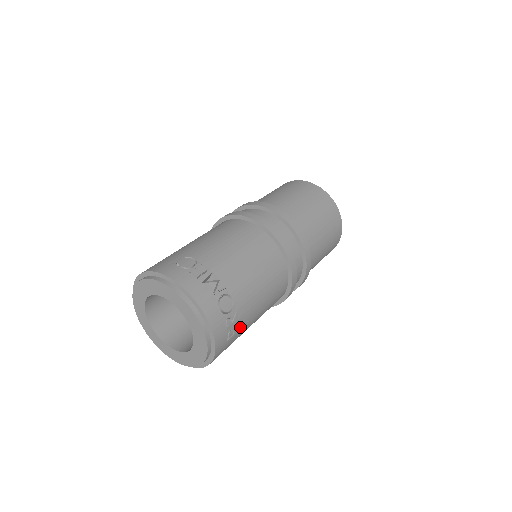
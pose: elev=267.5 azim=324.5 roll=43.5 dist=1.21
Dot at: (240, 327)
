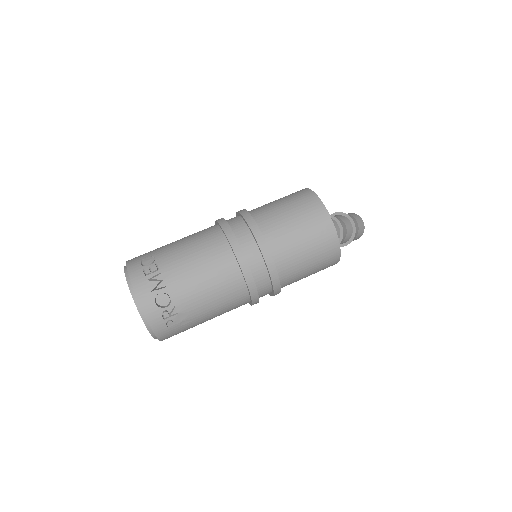
Dot at: (183, 319)
